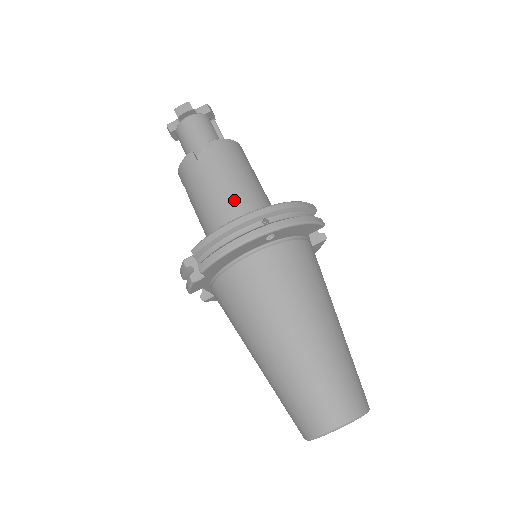
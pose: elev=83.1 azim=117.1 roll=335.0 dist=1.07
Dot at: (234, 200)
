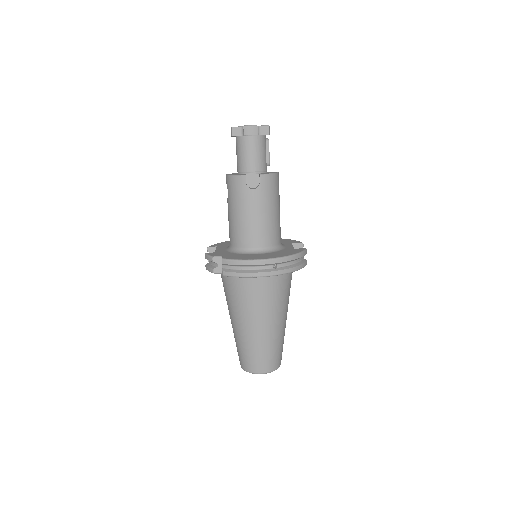
Dot at: (260, 228)
